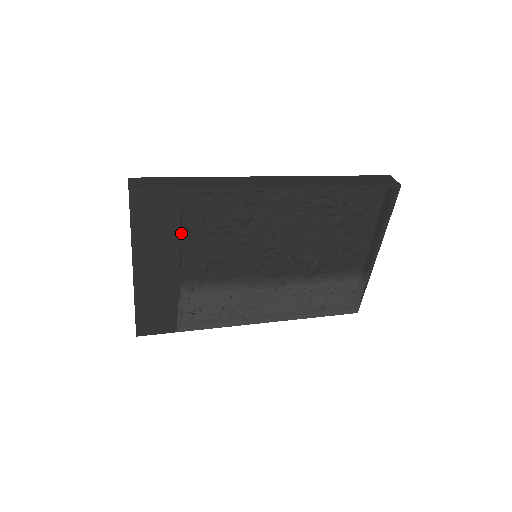
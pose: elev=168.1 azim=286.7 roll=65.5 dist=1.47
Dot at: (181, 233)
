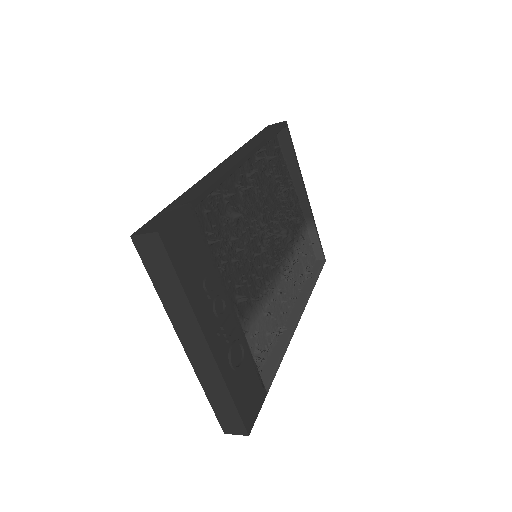
Dot at: occluded
